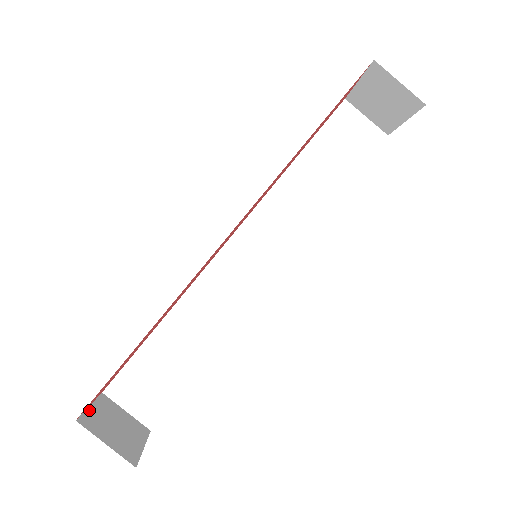
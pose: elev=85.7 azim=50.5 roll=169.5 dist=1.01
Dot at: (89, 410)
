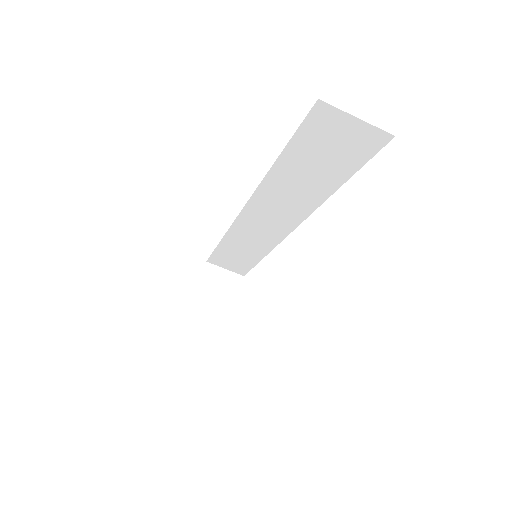
Dot at: (196, 295)
